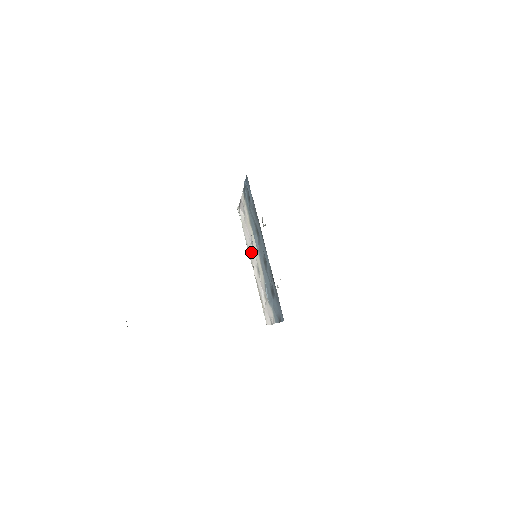
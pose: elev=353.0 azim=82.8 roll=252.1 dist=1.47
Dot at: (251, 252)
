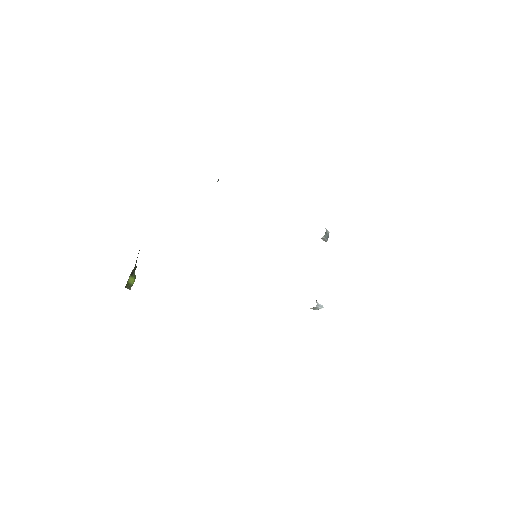
Dot at: occluded
